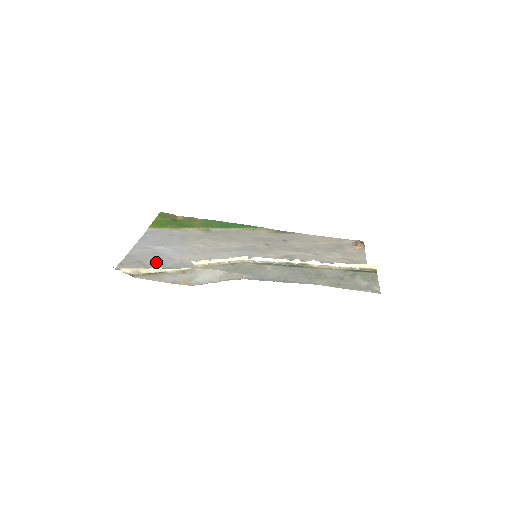
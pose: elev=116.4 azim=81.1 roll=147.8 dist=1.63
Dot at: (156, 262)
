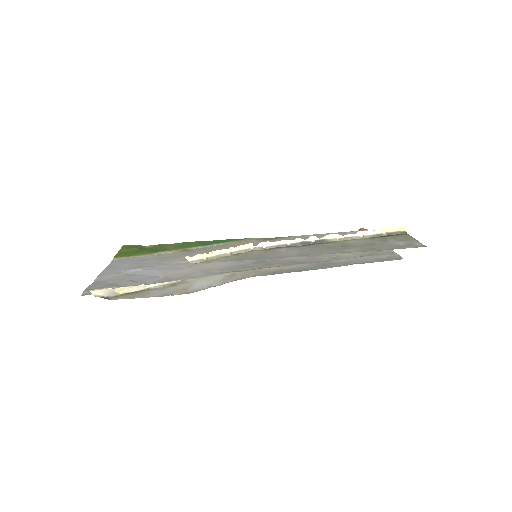
Dot at: (134, 282)
